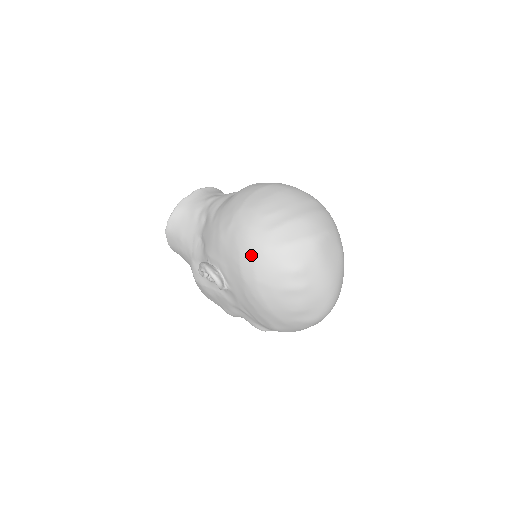
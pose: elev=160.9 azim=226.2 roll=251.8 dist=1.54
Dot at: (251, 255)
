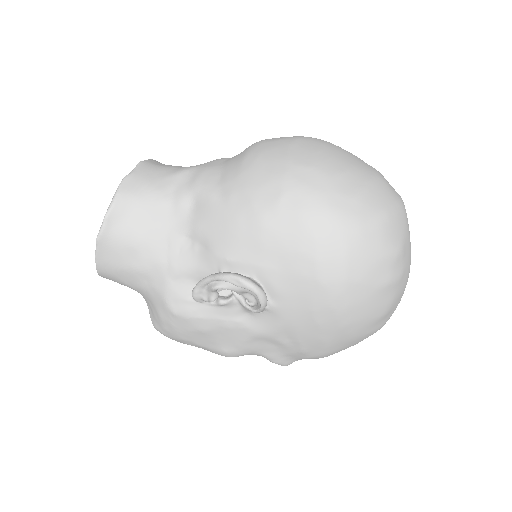
Dot at: (339, 238)
